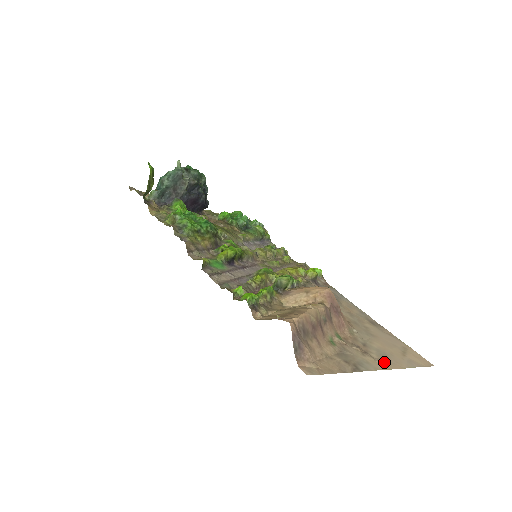
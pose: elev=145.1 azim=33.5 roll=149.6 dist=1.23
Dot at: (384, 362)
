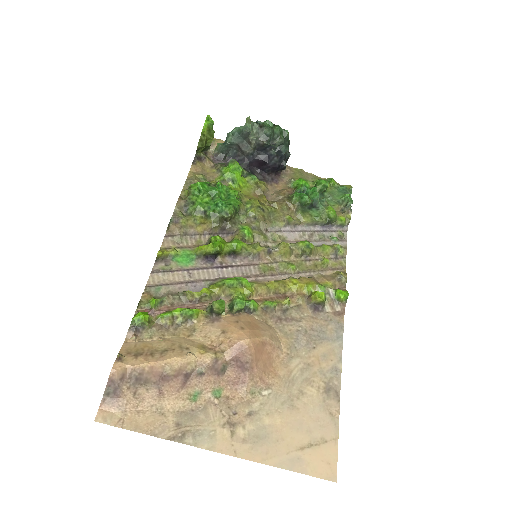
Dot at: (242, 445)
